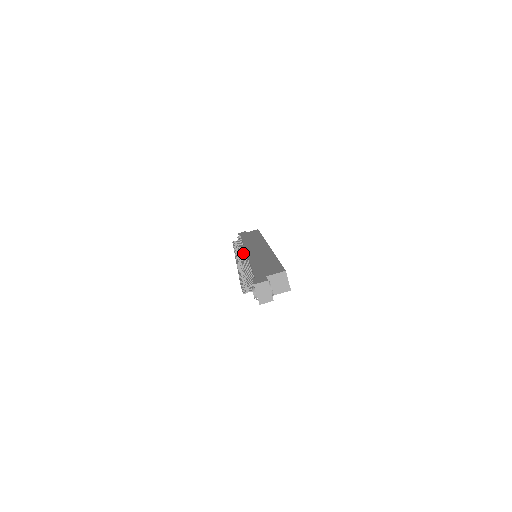
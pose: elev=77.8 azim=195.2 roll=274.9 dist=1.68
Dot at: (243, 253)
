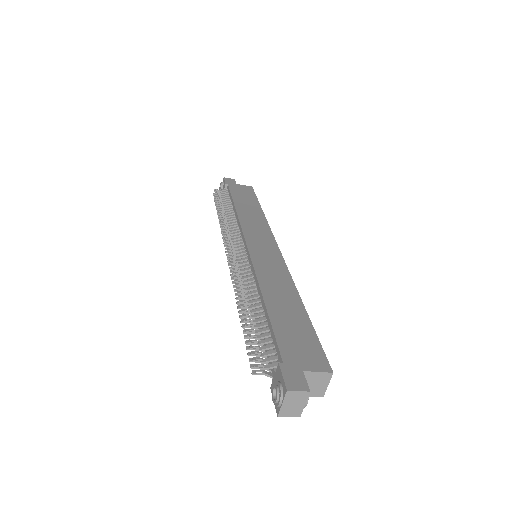
Dot at: (238, 240)
